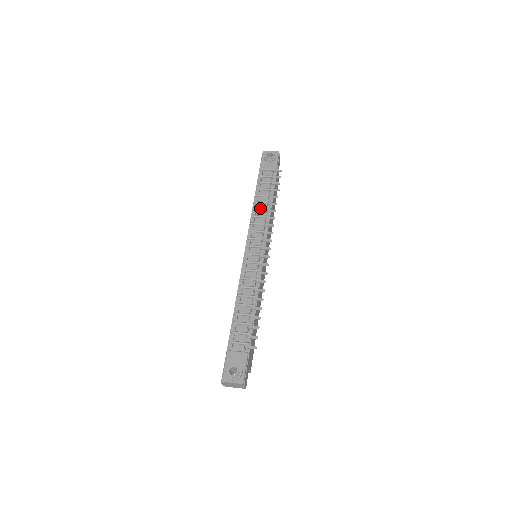
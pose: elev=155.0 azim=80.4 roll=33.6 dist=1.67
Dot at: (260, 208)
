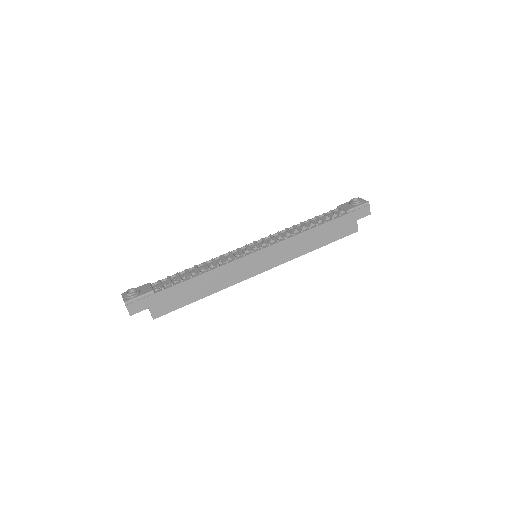
Dot at: (298, 227)
